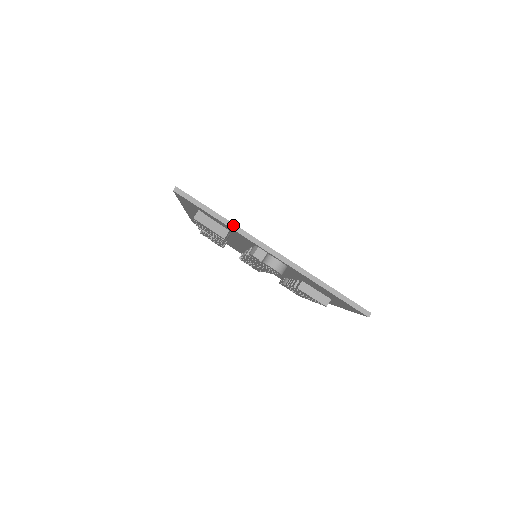
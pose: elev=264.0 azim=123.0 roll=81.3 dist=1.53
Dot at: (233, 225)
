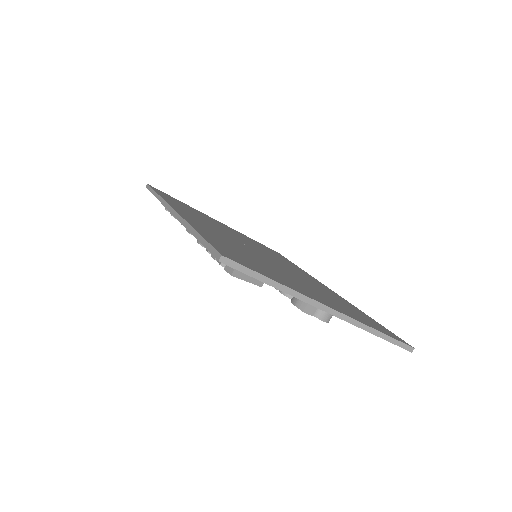
Dot at: (290, 290)
